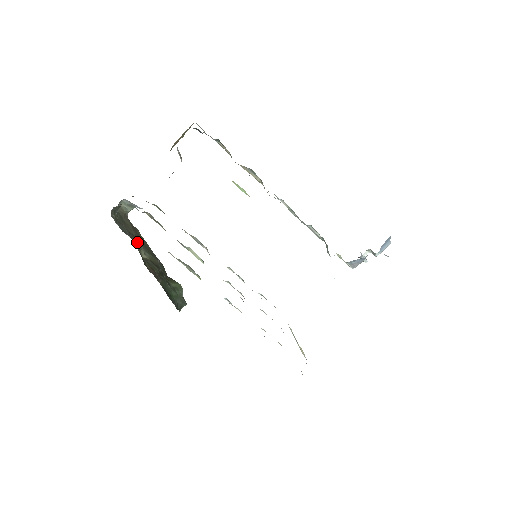
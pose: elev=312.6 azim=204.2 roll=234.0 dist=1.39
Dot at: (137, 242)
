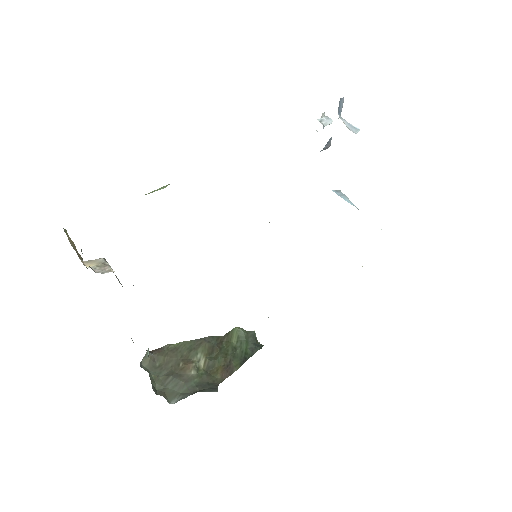
Dot at: (188, 369)
